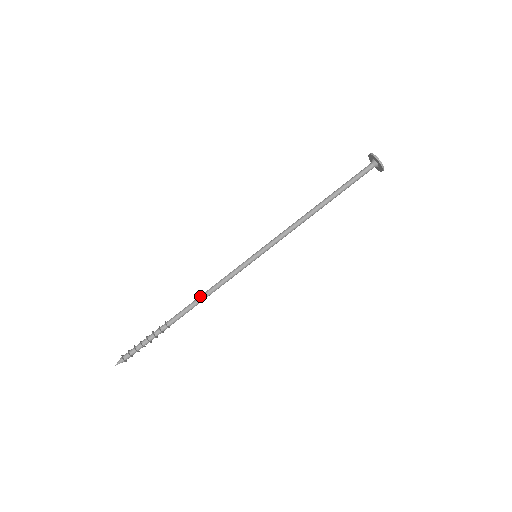
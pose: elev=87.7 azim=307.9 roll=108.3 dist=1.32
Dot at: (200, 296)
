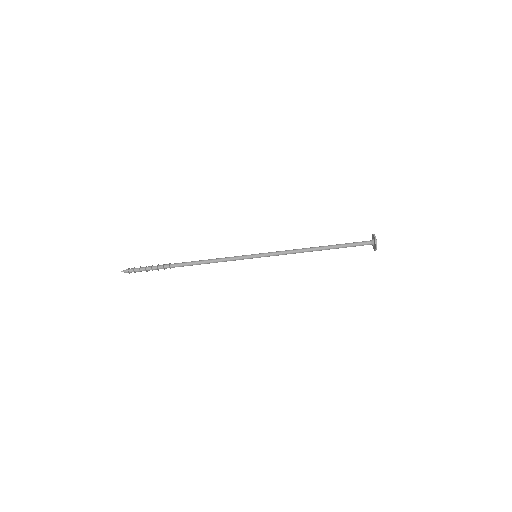
Dot at: (203, 260)
